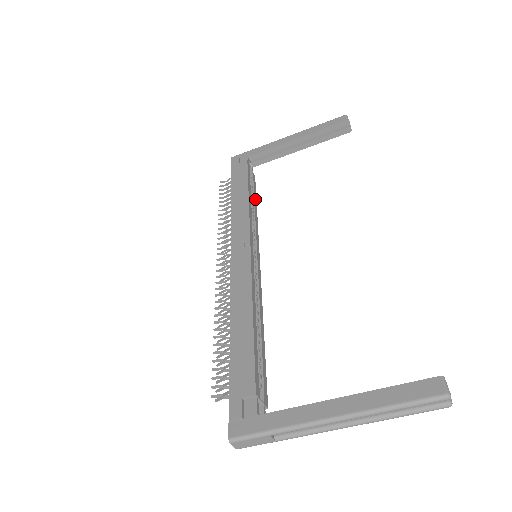
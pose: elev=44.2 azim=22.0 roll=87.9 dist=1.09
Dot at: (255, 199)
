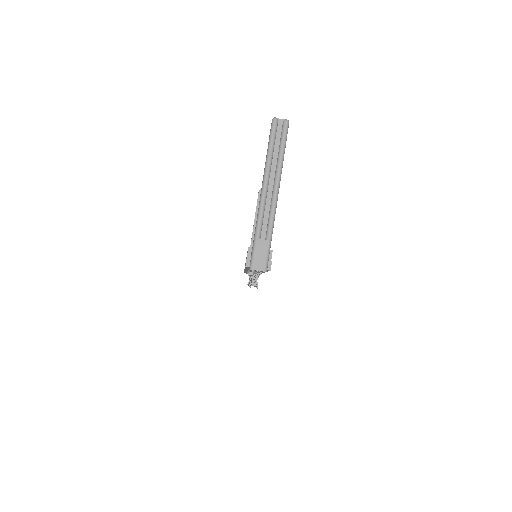
Dot at: occluded
